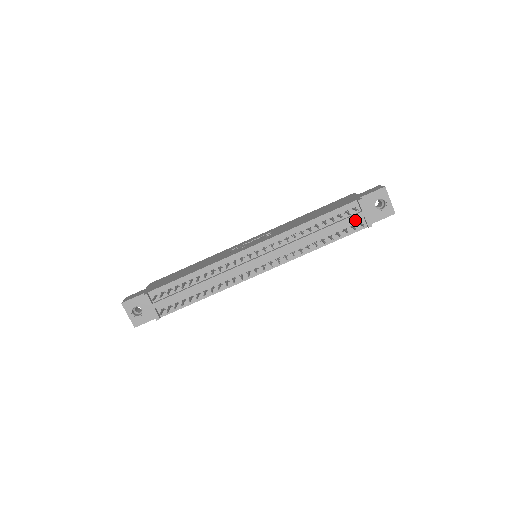
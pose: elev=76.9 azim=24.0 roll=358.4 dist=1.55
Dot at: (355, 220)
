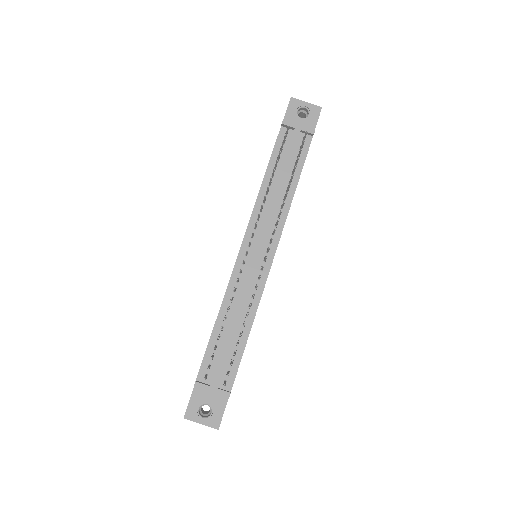
Dot at: (297, 140)
